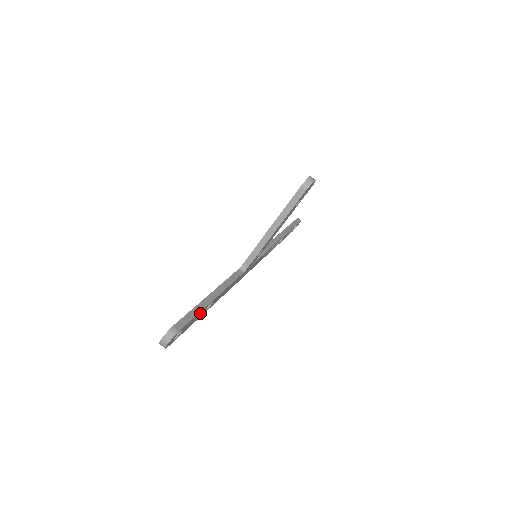
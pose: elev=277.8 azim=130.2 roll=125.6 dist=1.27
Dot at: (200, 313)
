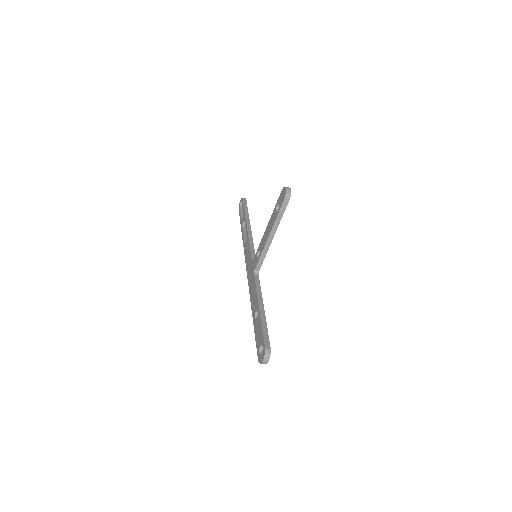
Dot at: occluded
